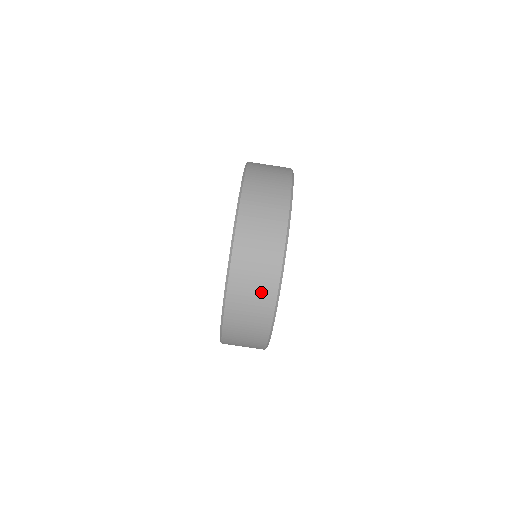
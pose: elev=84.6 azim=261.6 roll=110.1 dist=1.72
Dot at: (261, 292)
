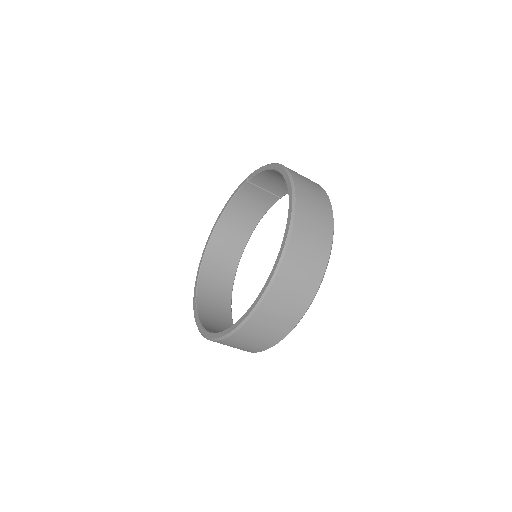
Dot at: occluded
